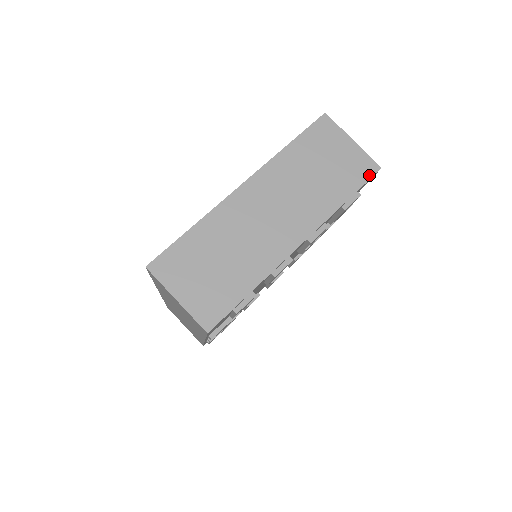
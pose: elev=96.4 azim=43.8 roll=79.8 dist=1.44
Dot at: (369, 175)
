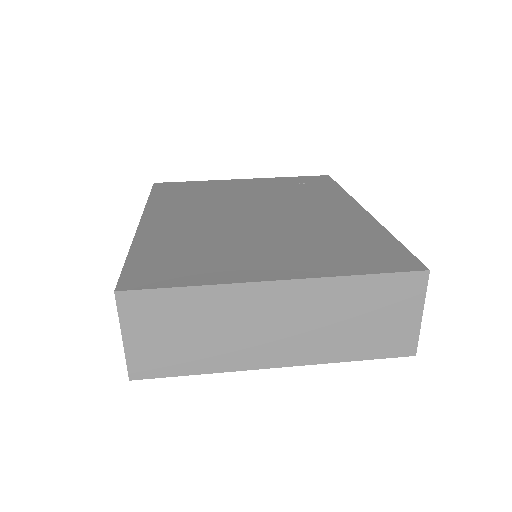
Dot at: (399, 354)
